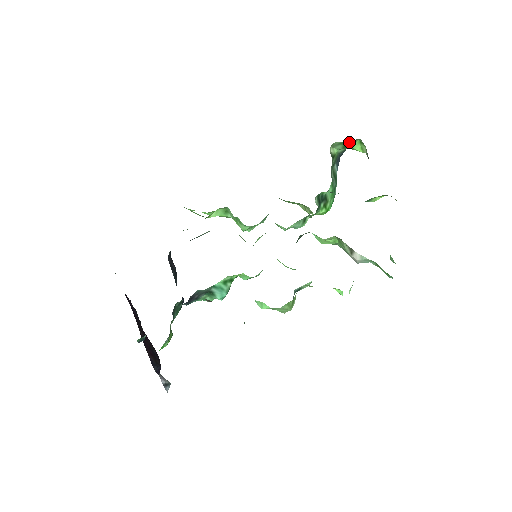
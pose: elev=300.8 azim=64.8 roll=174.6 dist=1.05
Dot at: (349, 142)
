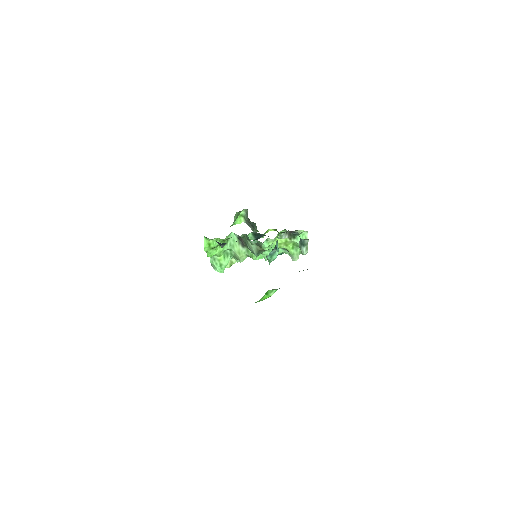
Dot at: (238, 215)
